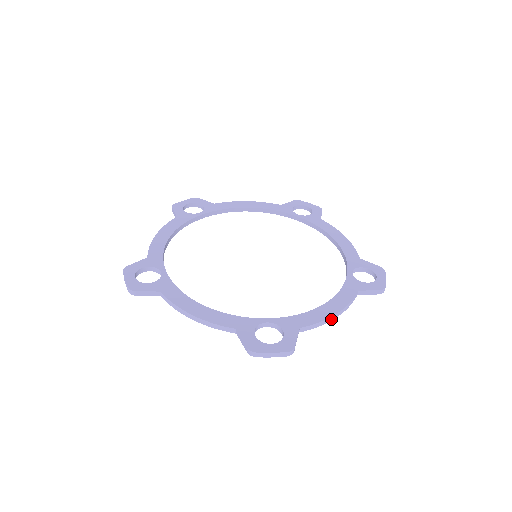
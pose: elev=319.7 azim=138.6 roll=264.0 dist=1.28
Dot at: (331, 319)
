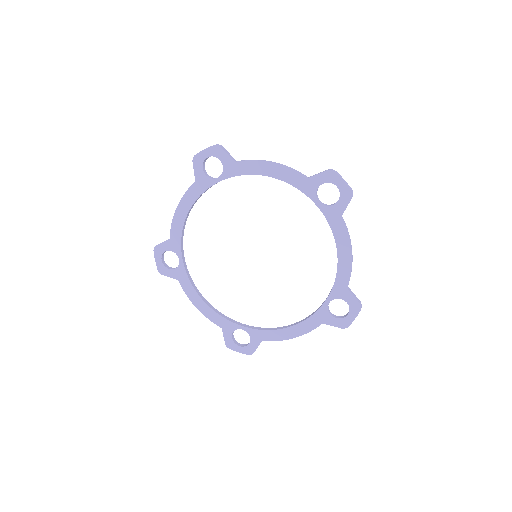
Dot at: (351, 246)
